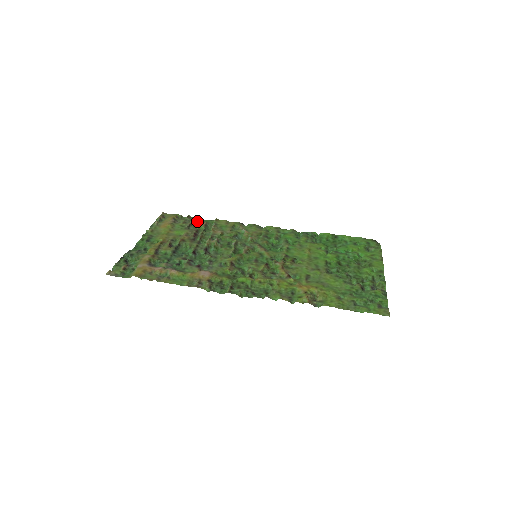
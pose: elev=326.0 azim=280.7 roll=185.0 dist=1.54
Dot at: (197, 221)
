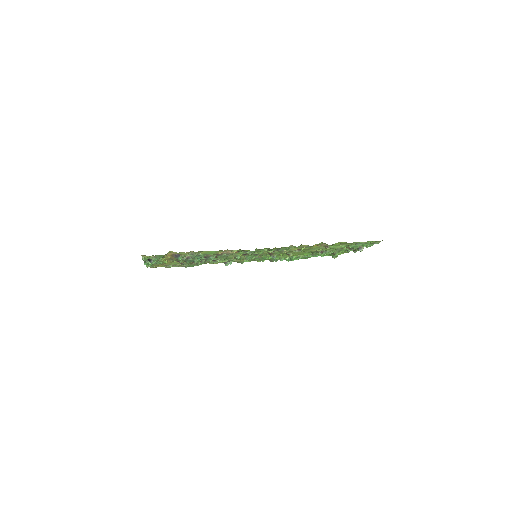
Dot at: occluded
